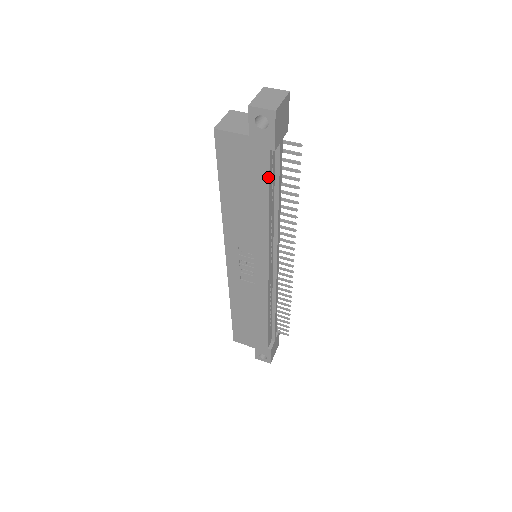
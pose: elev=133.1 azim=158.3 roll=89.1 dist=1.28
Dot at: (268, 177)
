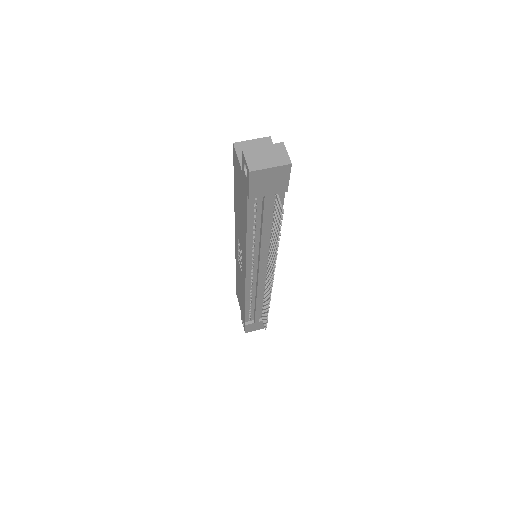
Dot at: (247, 213)
